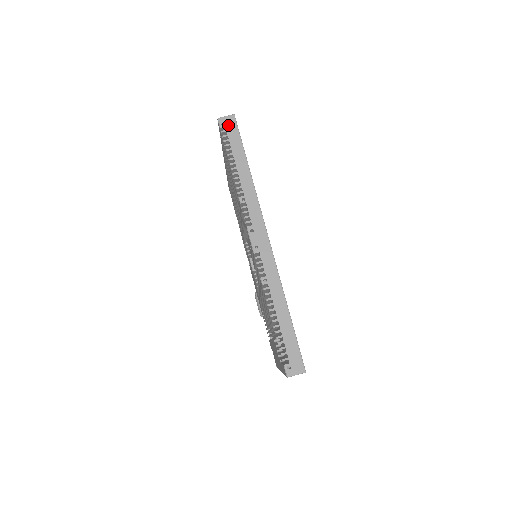
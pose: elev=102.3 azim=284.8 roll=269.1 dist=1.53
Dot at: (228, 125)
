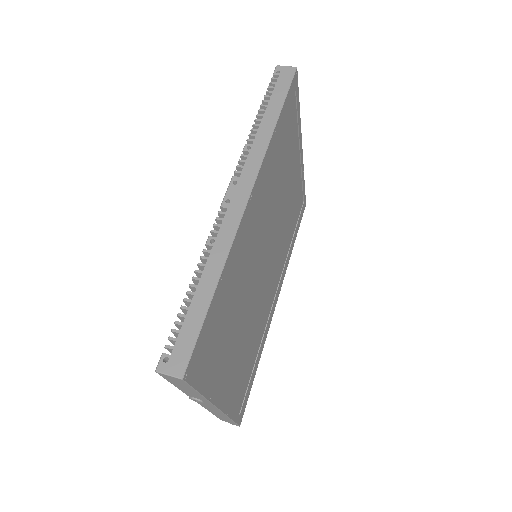
Dot at: (283, 74)
